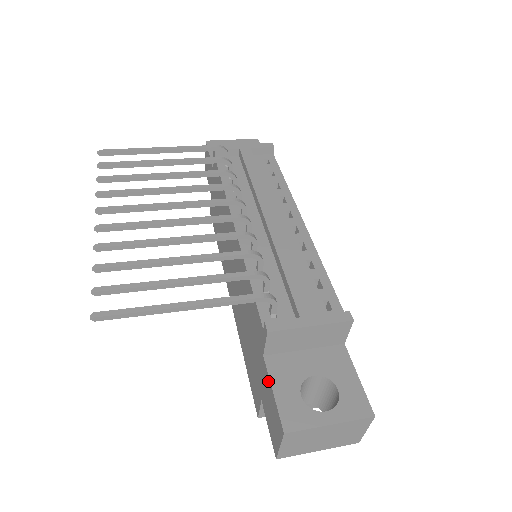
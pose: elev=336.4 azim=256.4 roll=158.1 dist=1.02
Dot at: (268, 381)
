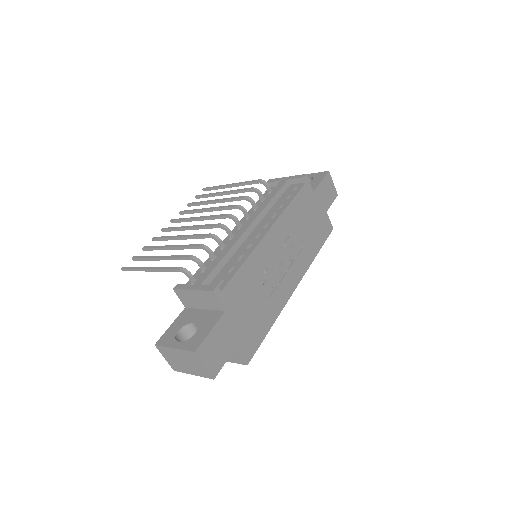
Dot at: occluded
